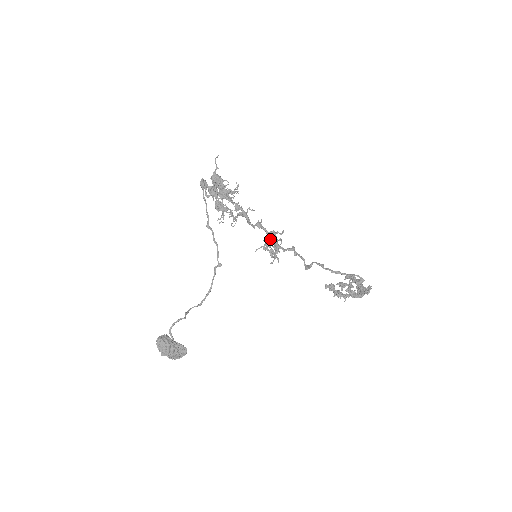
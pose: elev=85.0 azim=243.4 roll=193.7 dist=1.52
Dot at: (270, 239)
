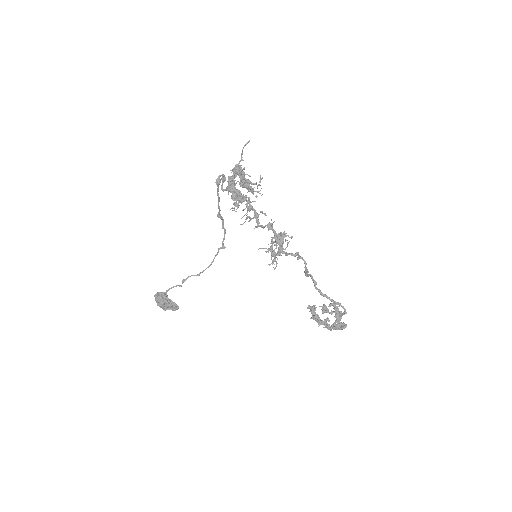
Dot at: (276, 242)
